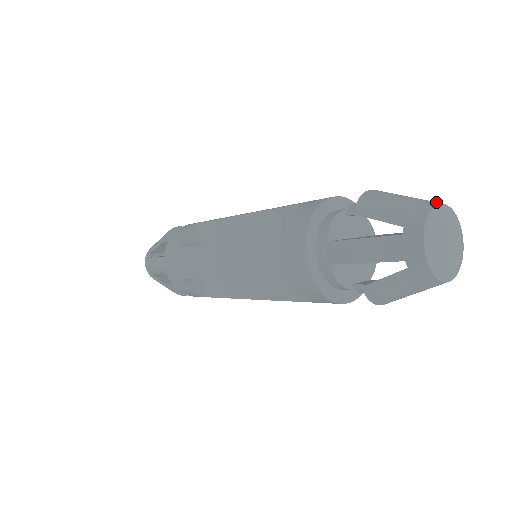
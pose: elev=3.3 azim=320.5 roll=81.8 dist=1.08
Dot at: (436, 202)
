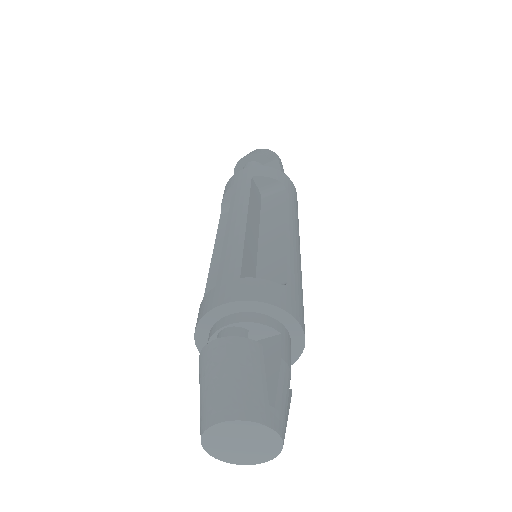
Dot at: (222, 416)
